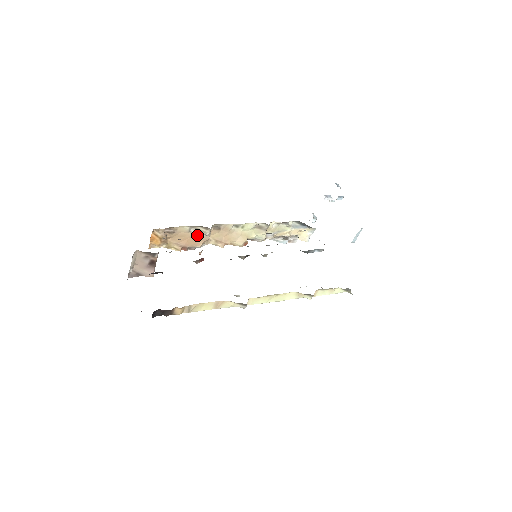
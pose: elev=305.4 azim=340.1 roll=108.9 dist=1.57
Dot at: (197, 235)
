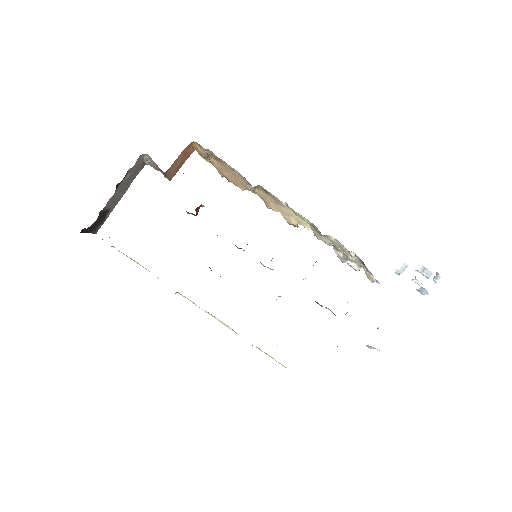
Dot at: (241, 179)
